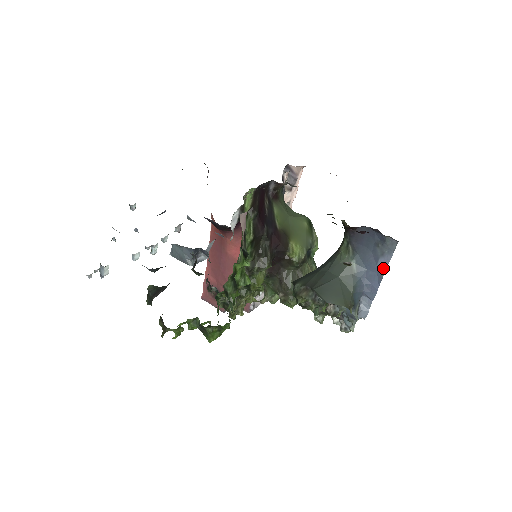
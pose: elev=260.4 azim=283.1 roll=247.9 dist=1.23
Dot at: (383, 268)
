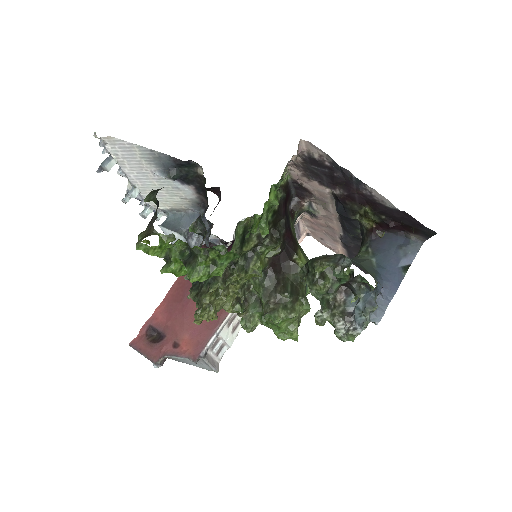
Dot at: (405, 268)
